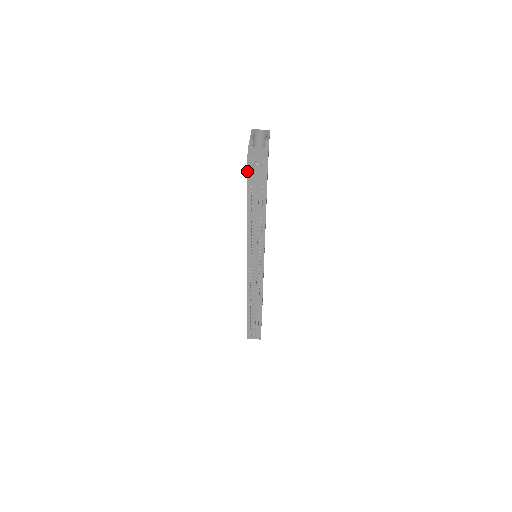
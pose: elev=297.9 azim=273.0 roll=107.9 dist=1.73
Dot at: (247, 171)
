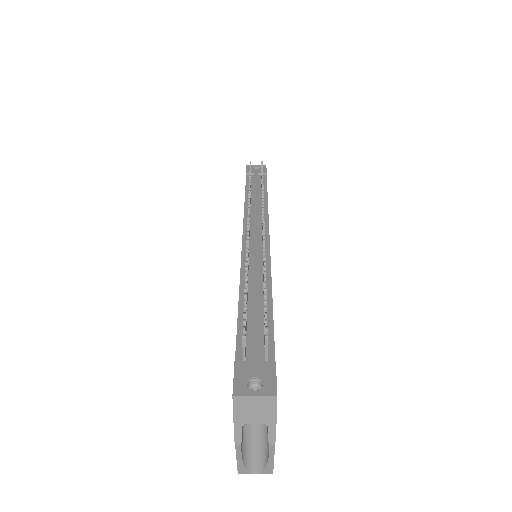
Dot at: (246, 171)
